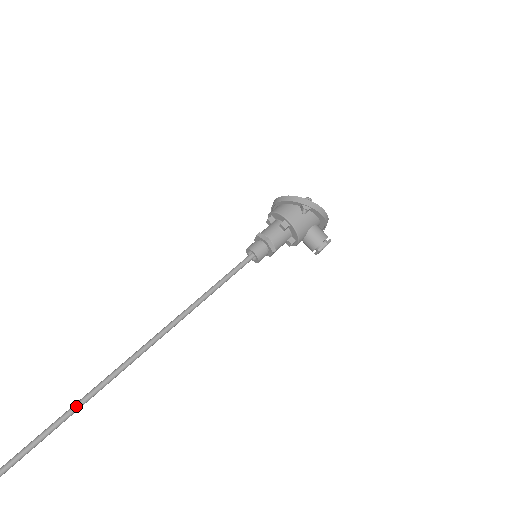
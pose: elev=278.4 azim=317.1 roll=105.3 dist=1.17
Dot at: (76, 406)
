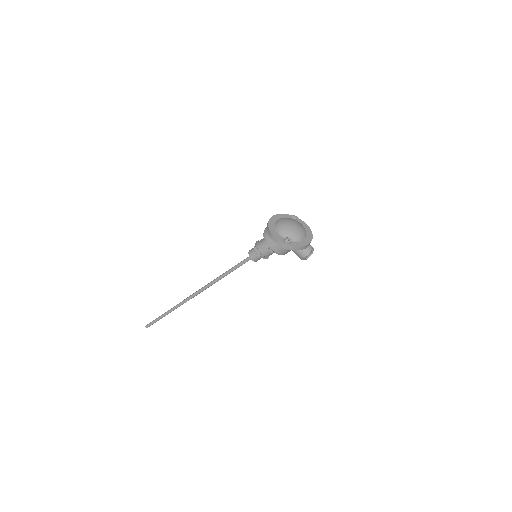
Dot at: (169, 312)
